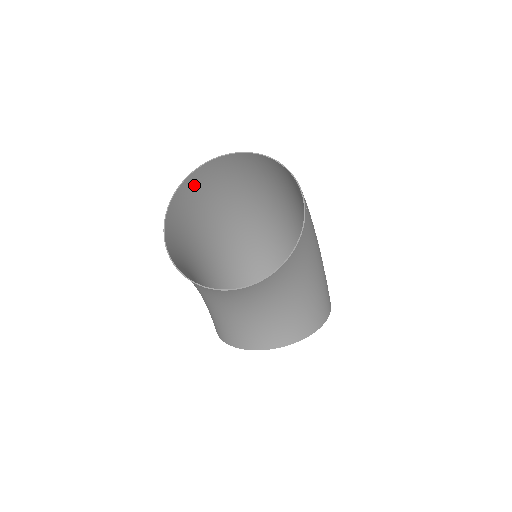
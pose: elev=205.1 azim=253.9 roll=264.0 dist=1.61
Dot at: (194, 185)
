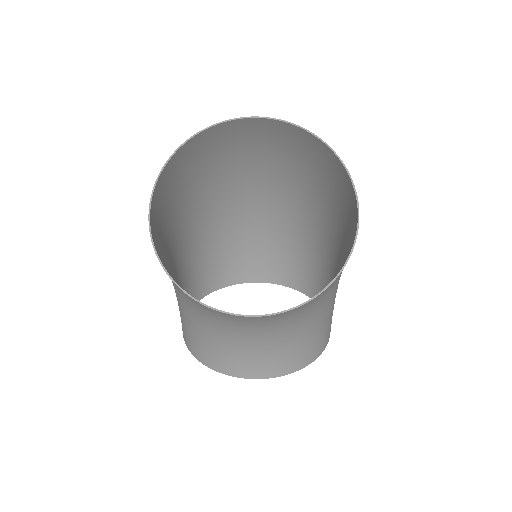
Dot at: (193, 151)
